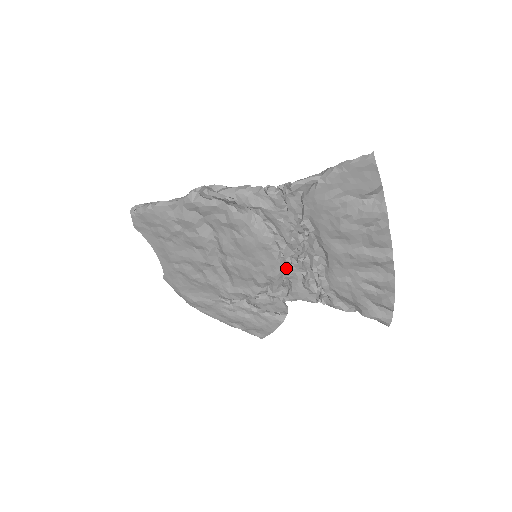
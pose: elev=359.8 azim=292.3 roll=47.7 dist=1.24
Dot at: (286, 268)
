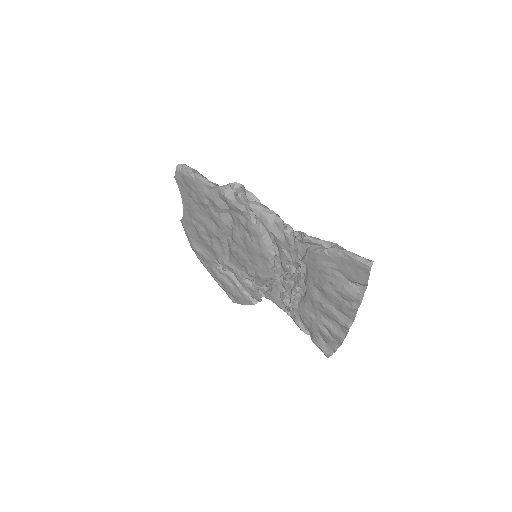
Dot at: (273, 279)
